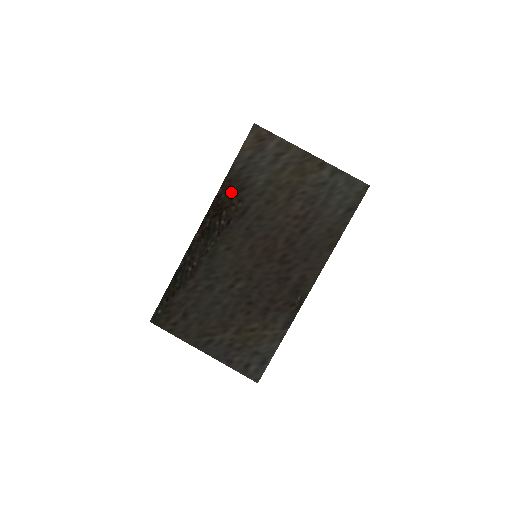
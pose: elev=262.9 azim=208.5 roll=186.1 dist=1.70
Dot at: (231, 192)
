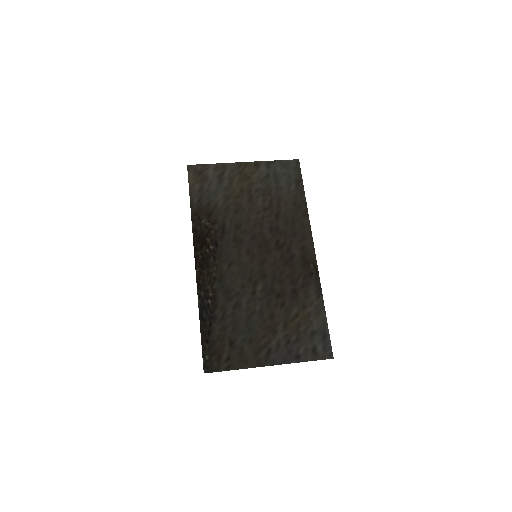
Dot at: (203, 221)
